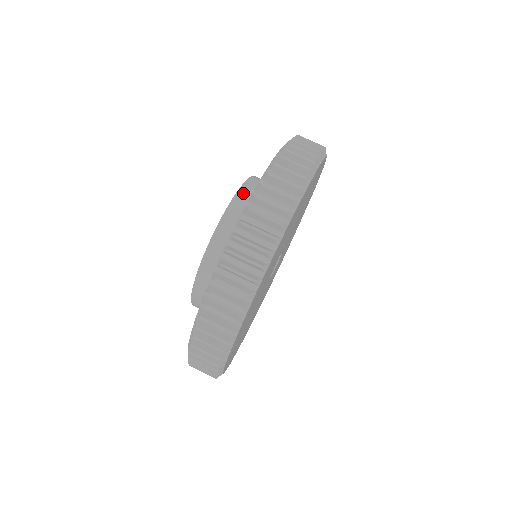
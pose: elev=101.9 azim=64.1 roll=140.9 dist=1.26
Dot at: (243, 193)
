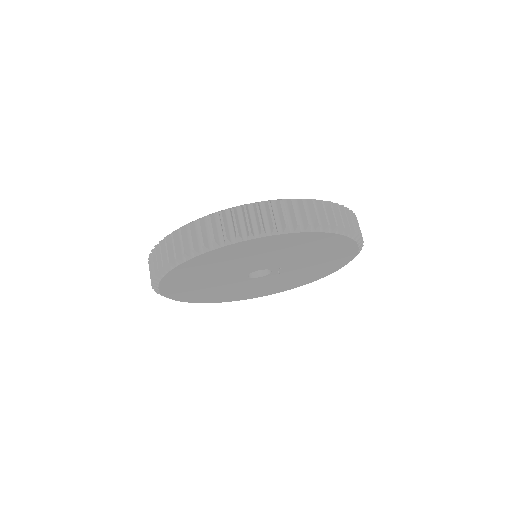
Dot at: occluded
